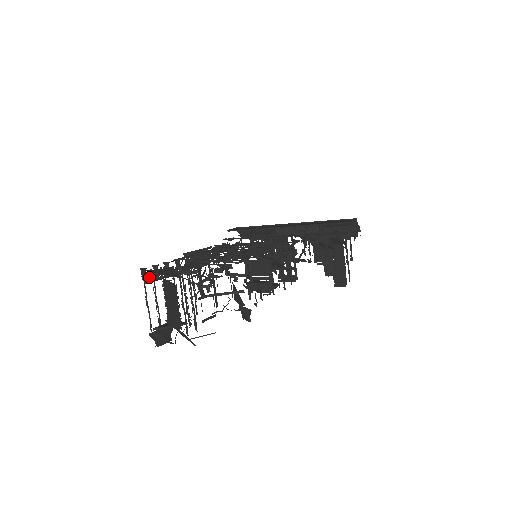
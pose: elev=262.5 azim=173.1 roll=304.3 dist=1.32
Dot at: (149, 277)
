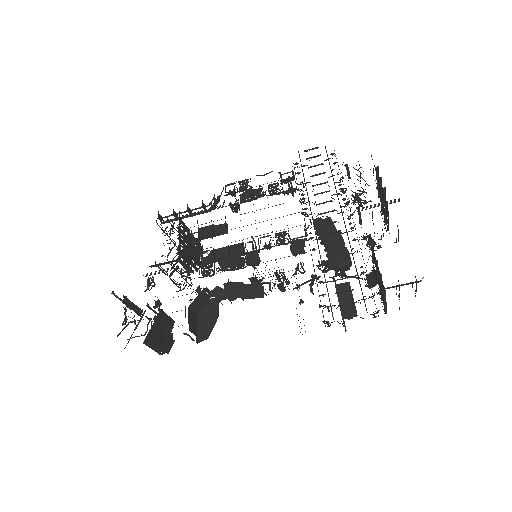
Dot at: (164, 222)
